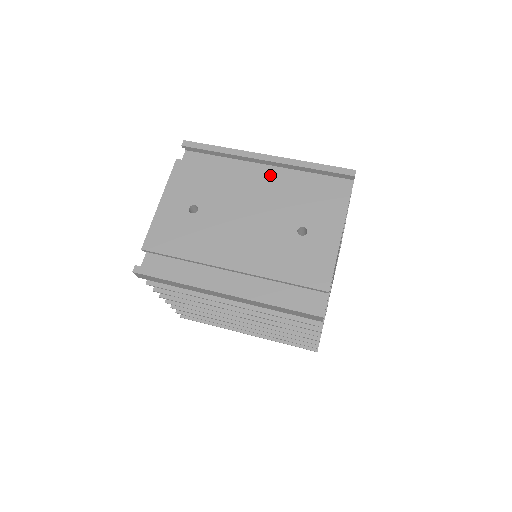
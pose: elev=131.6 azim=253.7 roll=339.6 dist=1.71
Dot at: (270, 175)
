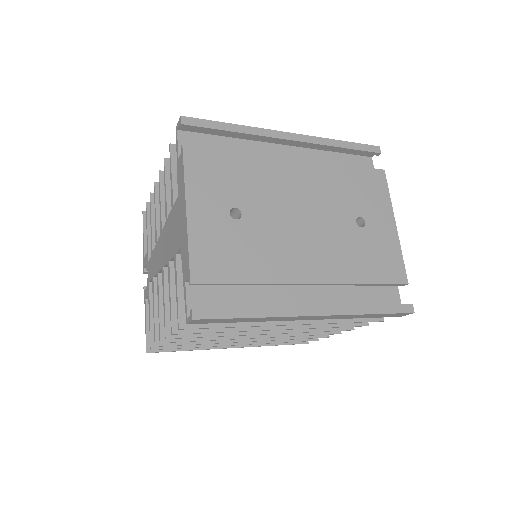
Dot at: occluded
